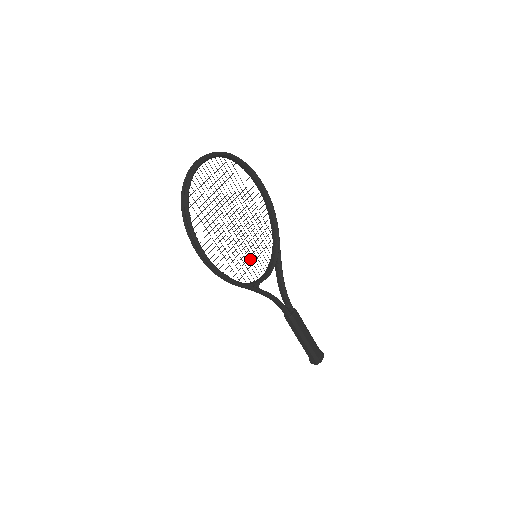
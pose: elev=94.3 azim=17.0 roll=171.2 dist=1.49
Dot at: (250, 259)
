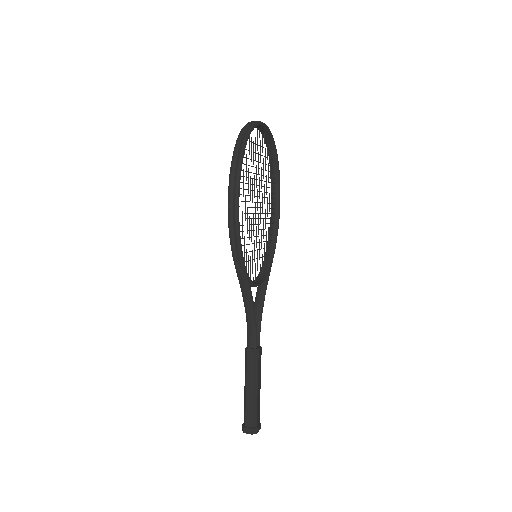
Dot at: occluded
